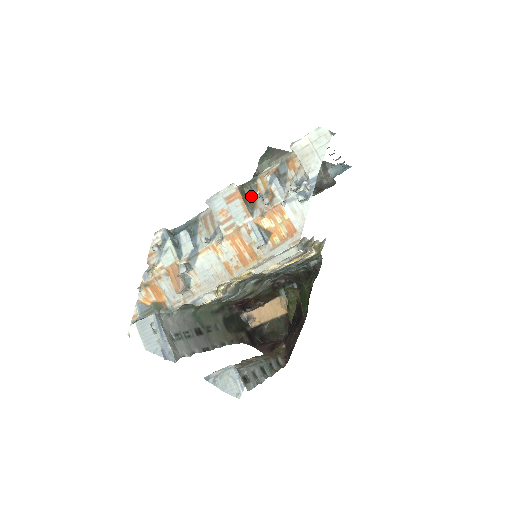
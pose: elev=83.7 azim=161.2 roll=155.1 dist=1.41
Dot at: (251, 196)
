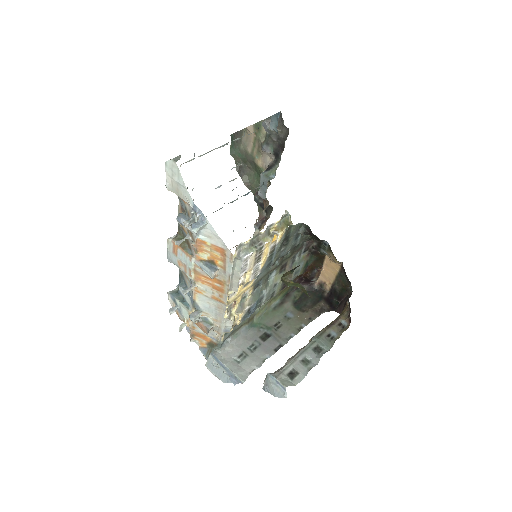
Dot at: (185, 239)
